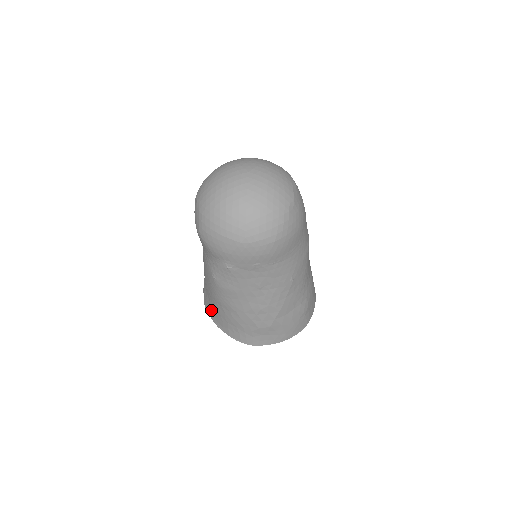
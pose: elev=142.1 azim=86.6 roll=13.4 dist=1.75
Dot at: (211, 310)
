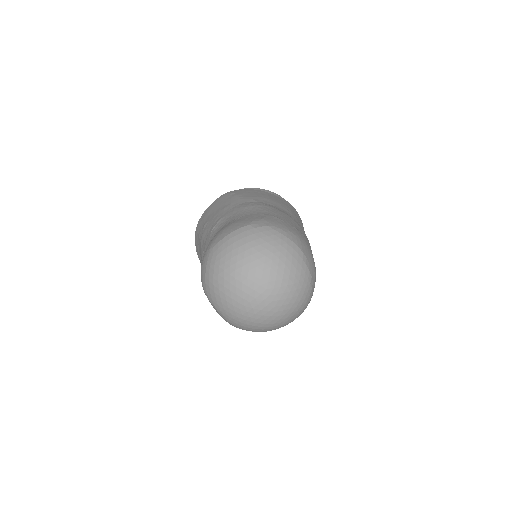
Dot at: occluded
